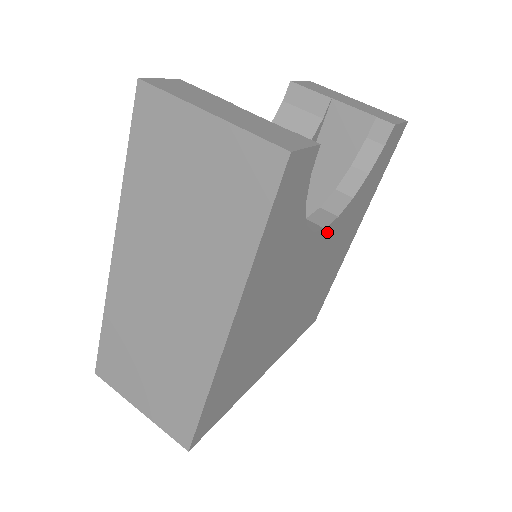
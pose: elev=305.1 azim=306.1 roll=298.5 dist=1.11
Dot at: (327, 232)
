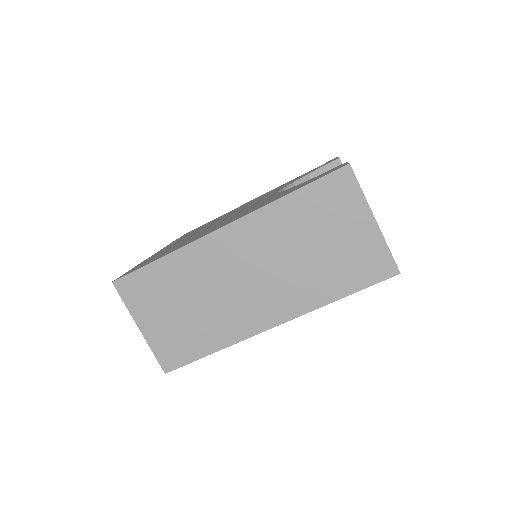
Dot at: occluded
